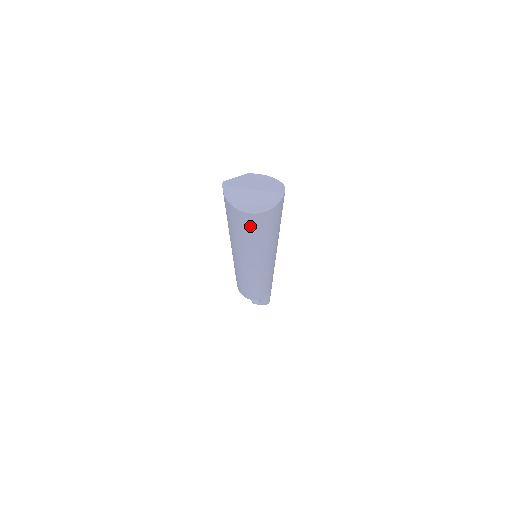
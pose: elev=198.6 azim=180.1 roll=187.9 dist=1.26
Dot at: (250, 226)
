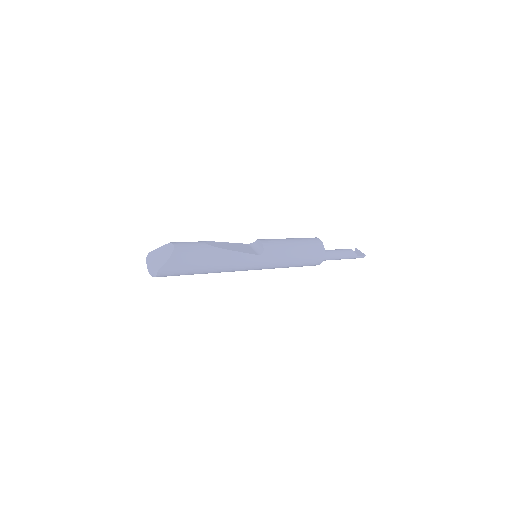
Dot at: occluded
